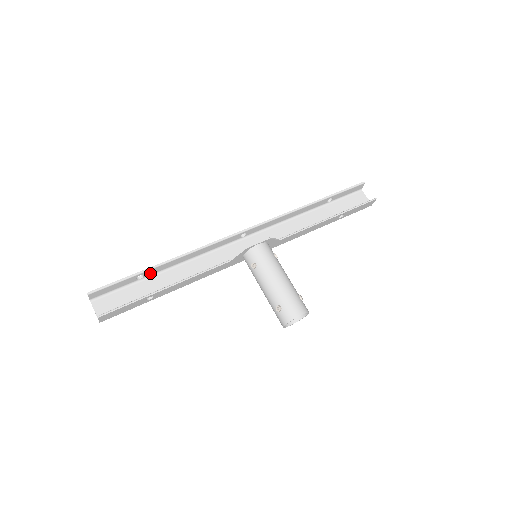
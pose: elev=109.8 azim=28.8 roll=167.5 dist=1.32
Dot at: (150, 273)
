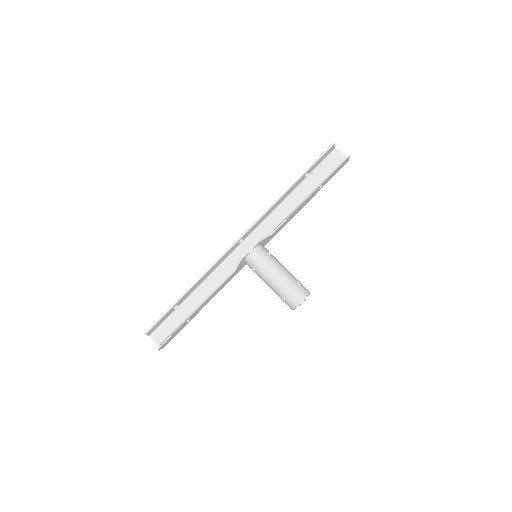
Dot at: (181, 301)
